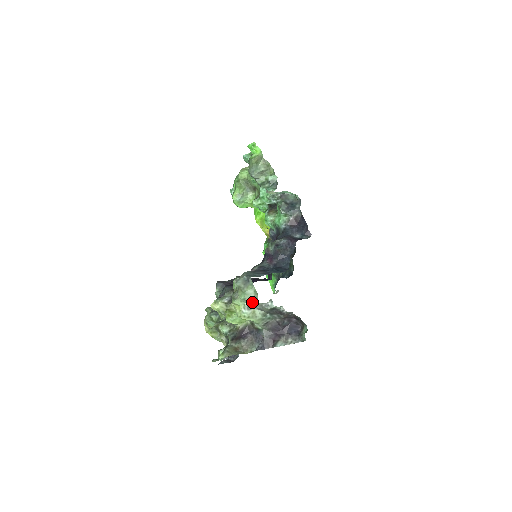
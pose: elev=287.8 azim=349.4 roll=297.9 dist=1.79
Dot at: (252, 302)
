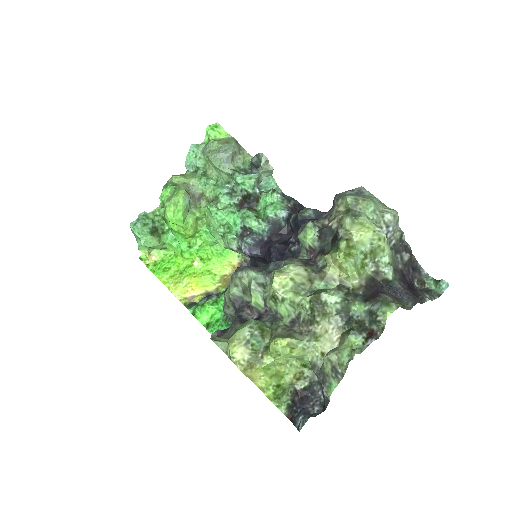
Dot at: (387, 214)
